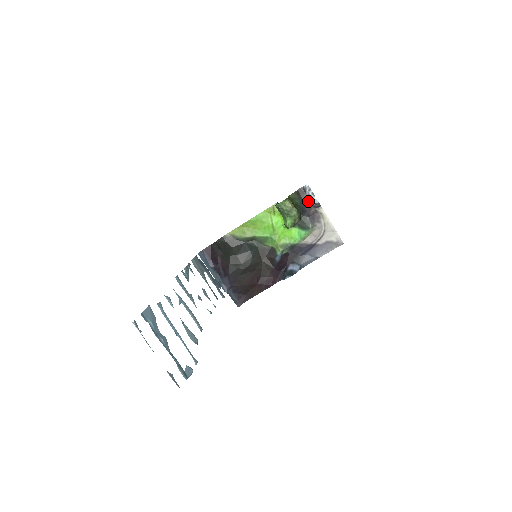
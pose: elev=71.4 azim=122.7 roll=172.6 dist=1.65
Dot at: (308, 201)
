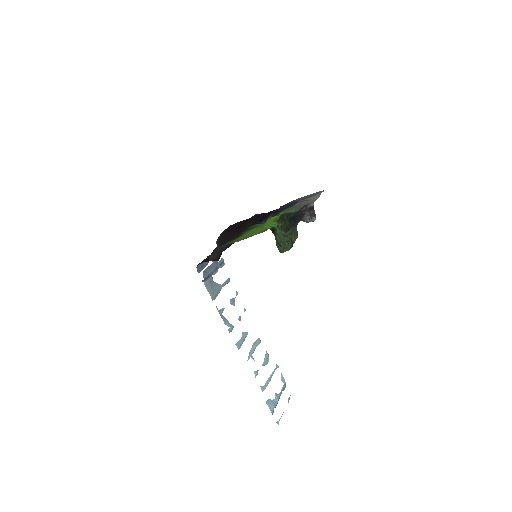
Dot at: (303, 216)
